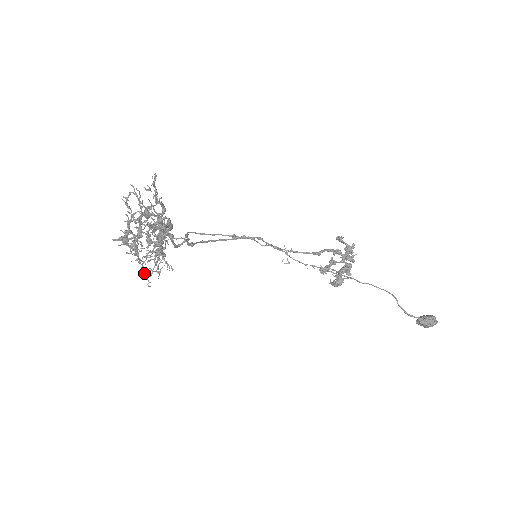
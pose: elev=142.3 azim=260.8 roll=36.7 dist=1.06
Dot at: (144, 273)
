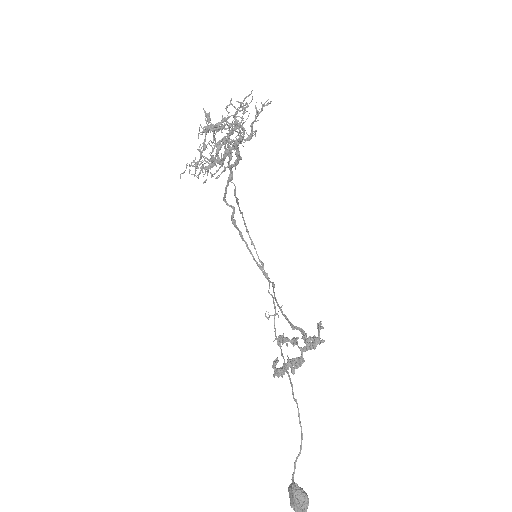
Dot at: (189, 166)
